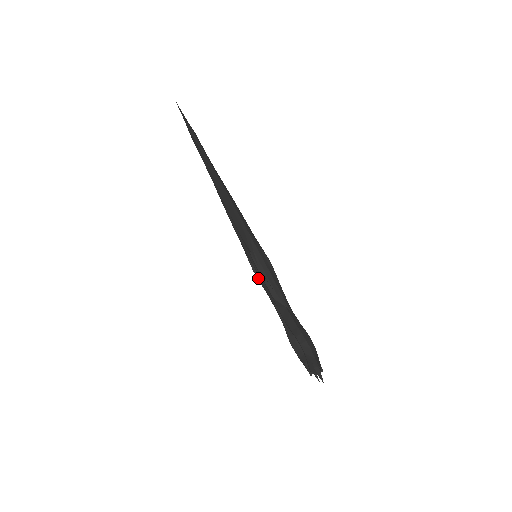
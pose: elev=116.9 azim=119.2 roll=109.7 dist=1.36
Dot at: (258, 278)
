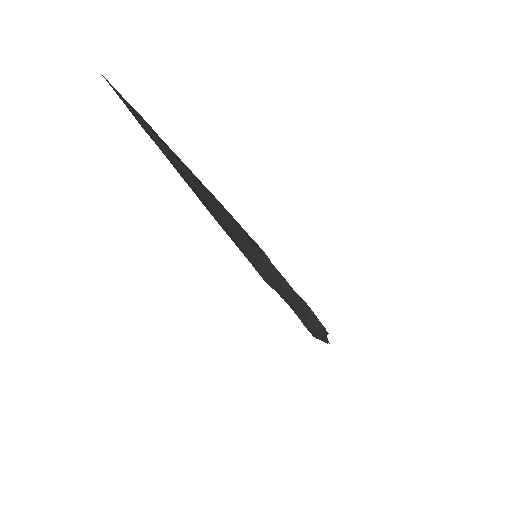
Dot at: occluded
